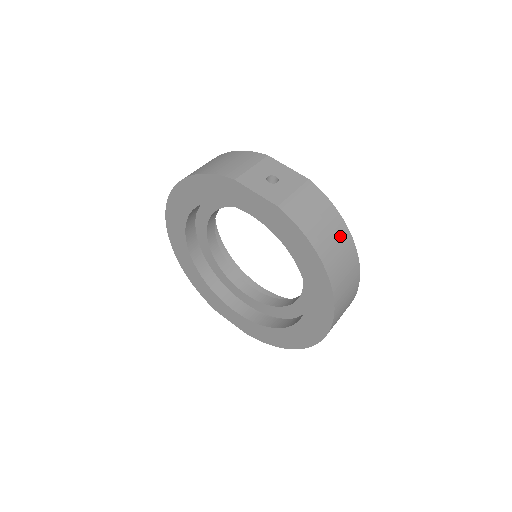
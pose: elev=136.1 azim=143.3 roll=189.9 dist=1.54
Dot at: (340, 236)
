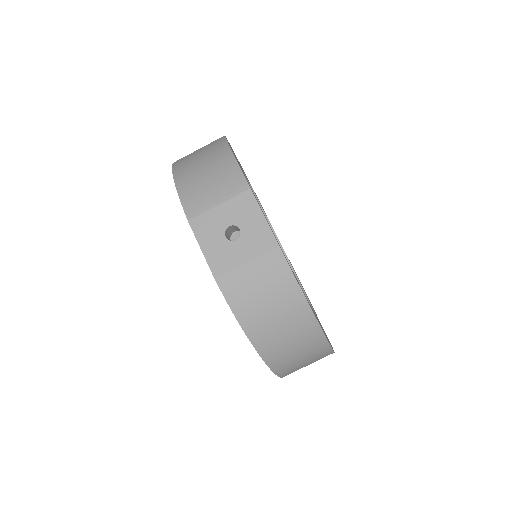
Dot at: (296, 323)
